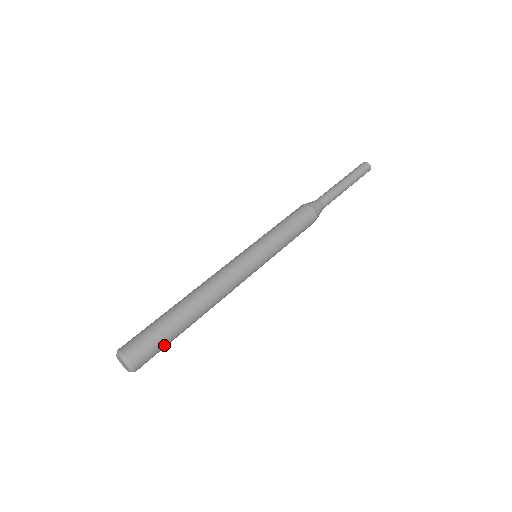
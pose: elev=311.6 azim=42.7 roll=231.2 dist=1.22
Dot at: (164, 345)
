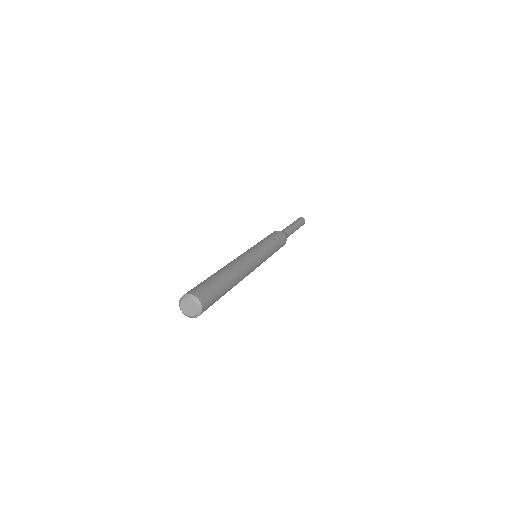
Dot at: (217, 293)
